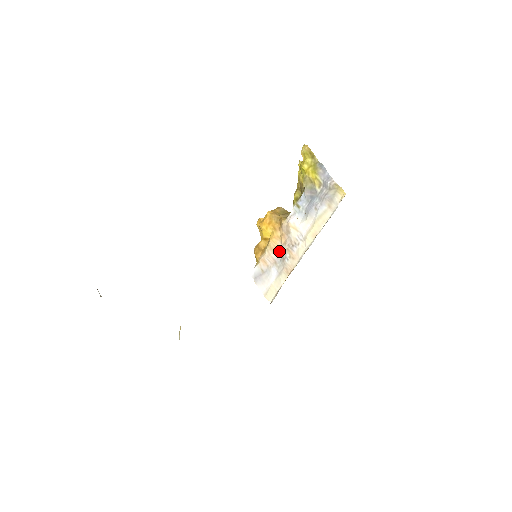
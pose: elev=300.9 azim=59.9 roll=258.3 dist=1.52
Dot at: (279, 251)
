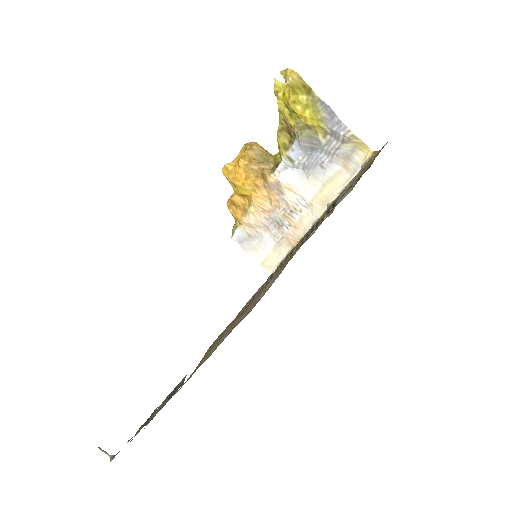
Dot at: (270, 215)
